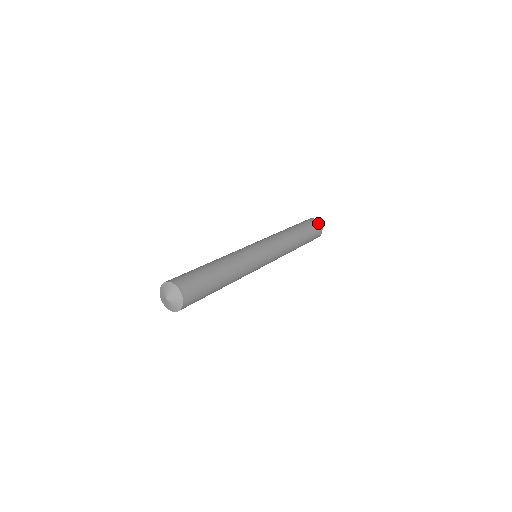
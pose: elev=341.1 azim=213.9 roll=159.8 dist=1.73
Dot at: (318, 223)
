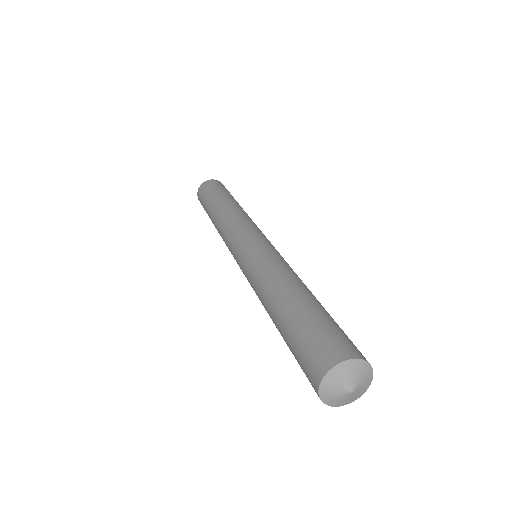
Dot at: (217, 181)
